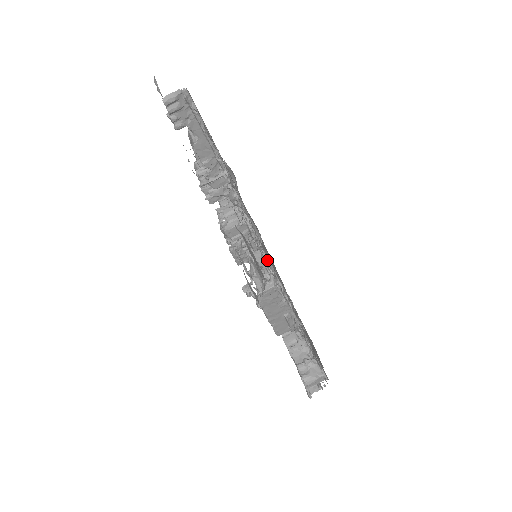
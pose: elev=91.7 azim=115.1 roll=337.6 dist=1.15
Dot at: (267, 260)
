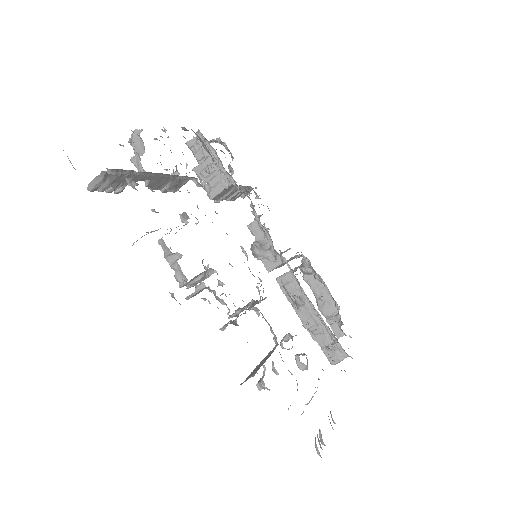
Dot at: (268, 236)
